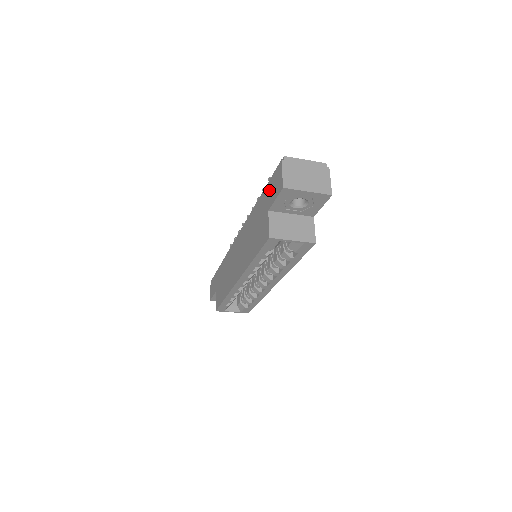
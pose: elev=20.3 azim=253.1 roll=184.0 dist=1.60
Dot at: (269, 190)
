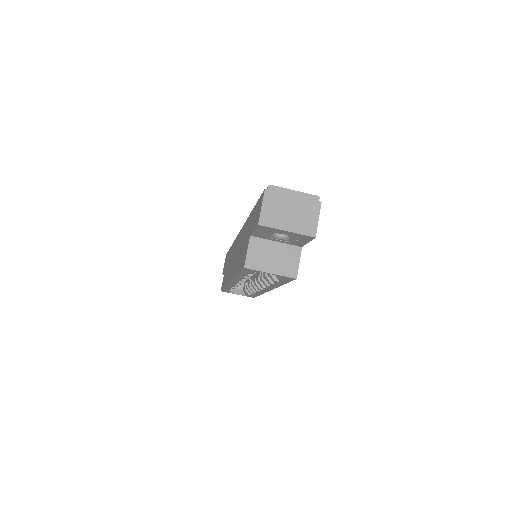
Dot at: (255, 213)
